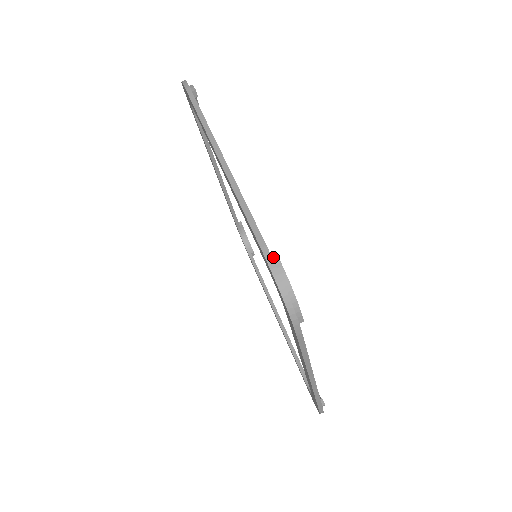
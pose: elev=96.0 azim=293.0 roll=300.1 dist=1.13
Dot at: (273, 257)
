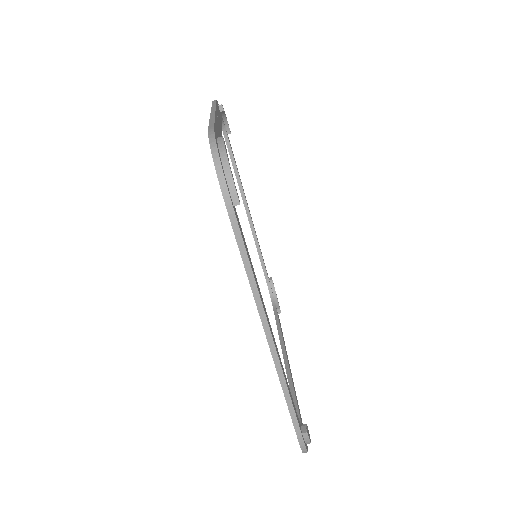
Dot at: (218, 139)
